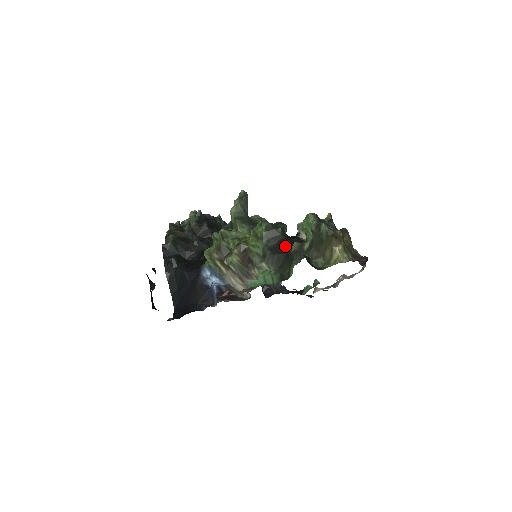
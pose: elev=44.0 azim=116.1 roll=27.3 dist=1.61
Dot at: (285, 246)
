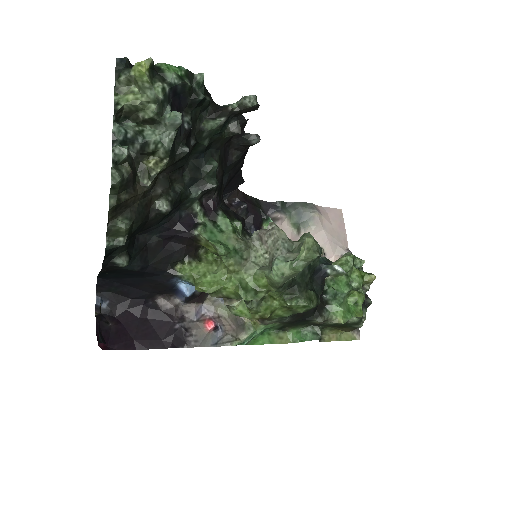
Dot at: (309, 314)
